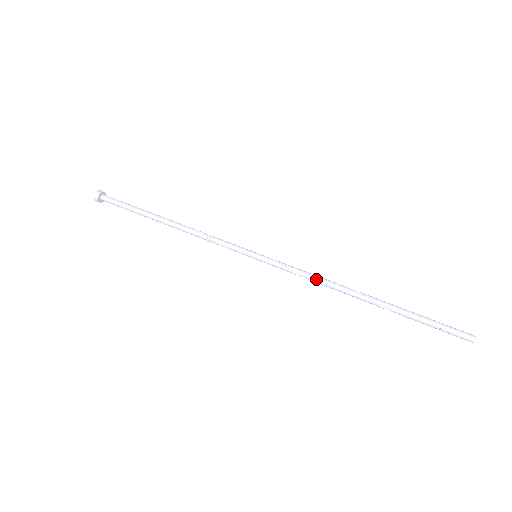
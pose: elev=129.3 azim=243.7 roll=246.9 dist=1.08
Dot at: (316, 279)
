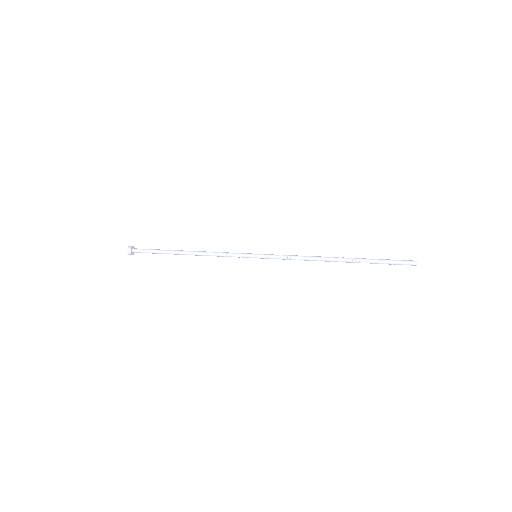
Dot at: (302, 256)
